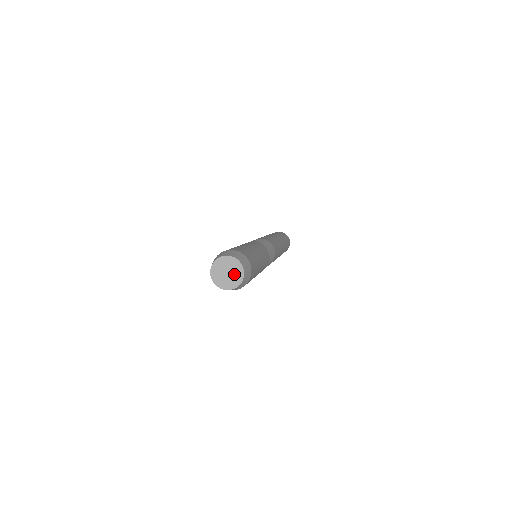
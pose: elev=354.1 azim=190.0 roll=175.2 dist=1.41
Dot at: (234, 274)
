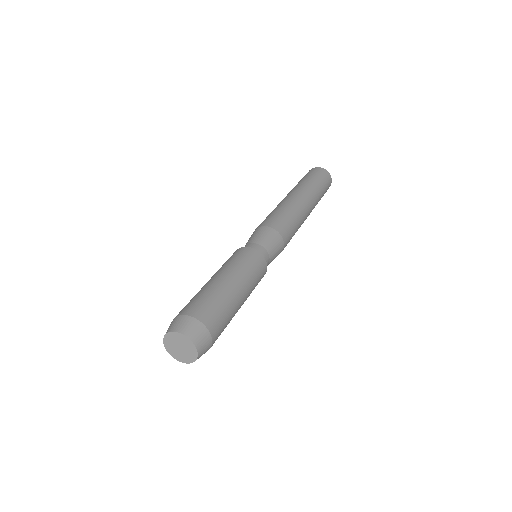
Dot at: (186, 354)
